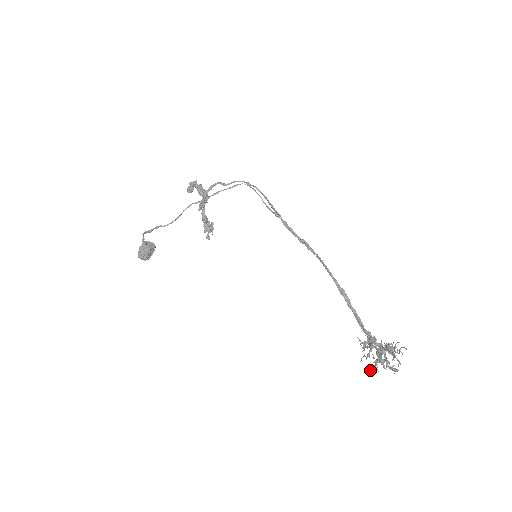
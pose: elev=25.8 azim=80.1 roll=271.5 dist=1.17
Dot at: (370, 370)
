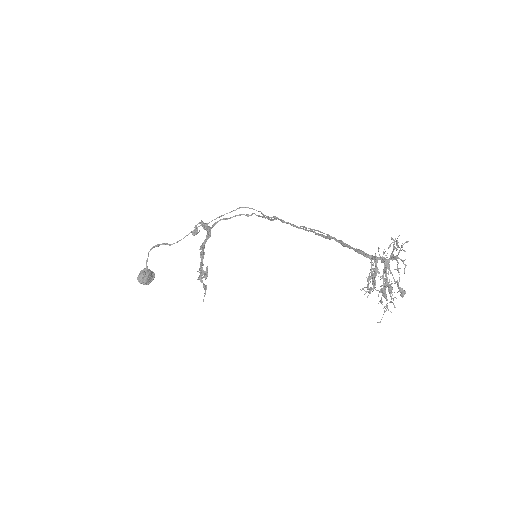
Dot at: occluded
